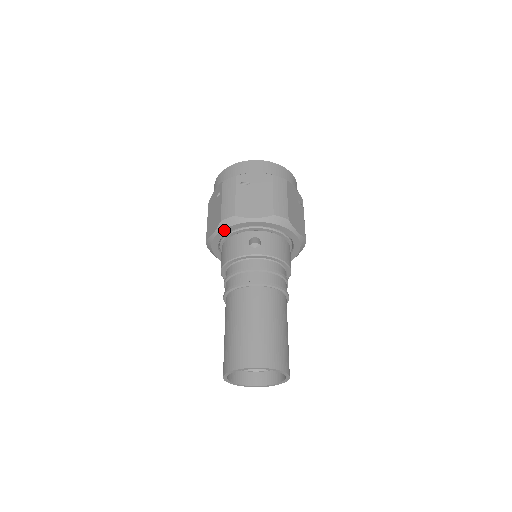
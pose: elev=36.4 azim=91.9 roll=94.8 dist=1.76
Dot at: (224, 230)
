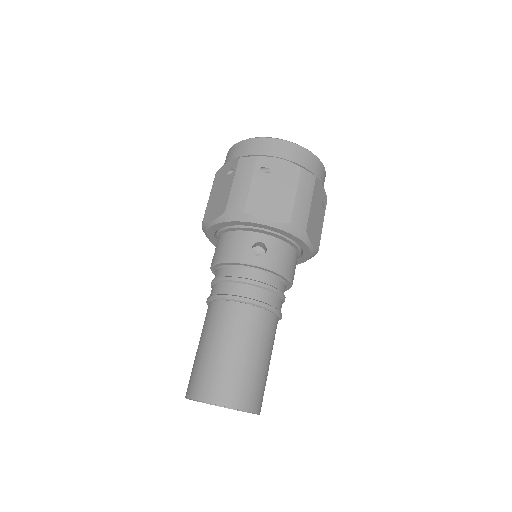
Dot at: (227, 222)
